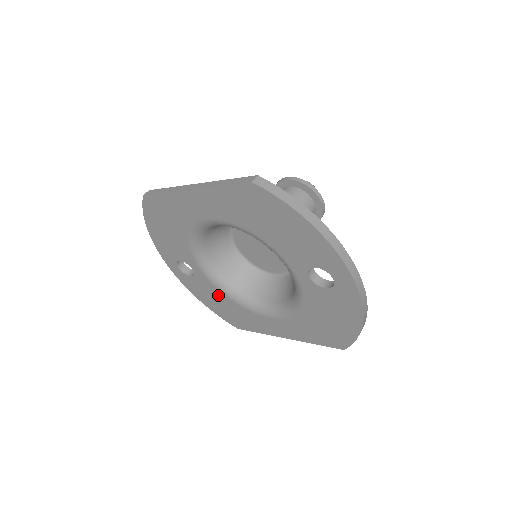
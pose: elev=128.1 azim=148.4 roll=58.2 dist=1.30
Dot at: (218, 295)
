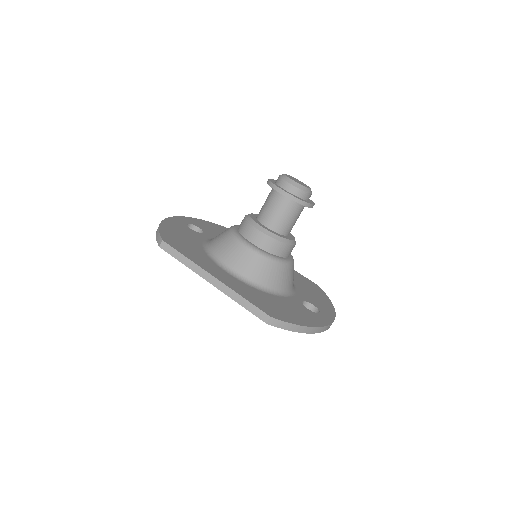
Dot at: occluded
